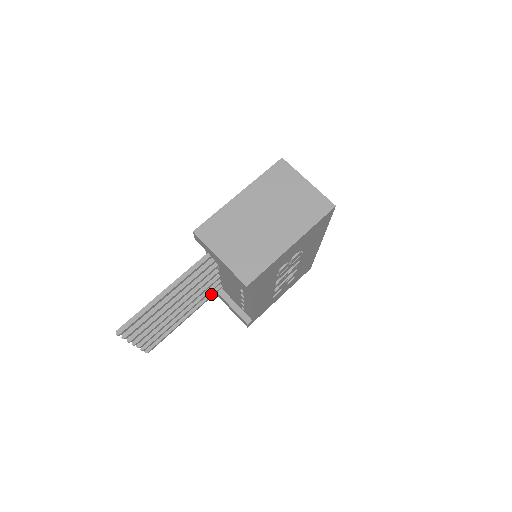
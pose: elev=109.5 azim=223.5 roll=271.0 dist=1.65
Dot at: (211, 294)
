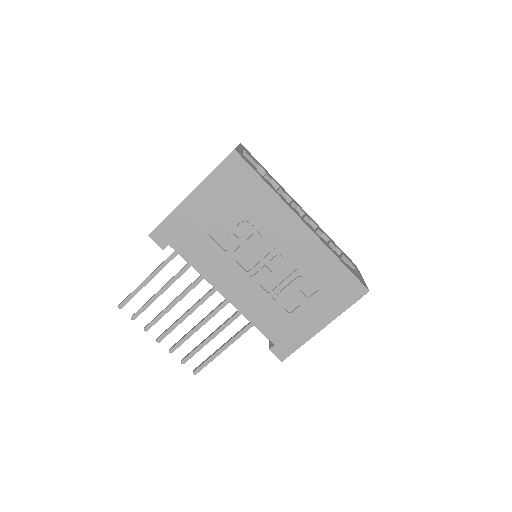
Dot at: occluded
